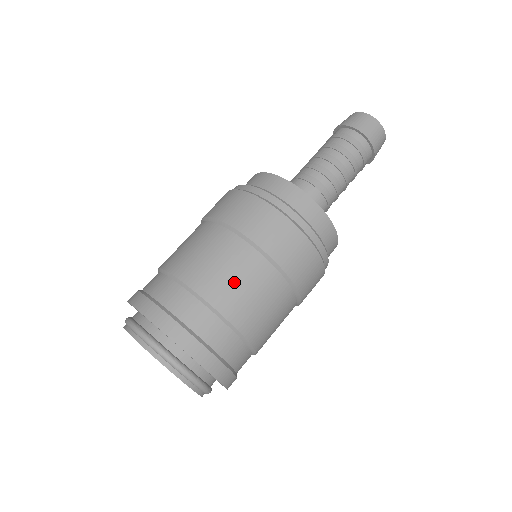
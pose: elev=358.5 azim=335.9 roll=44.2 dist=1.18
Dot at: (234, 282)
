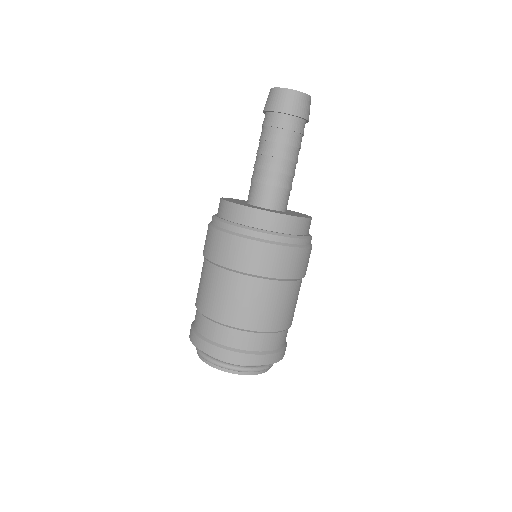
Dot at: (232, 302)
